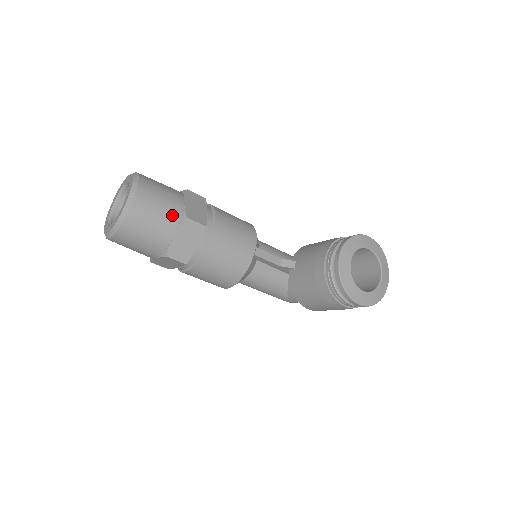
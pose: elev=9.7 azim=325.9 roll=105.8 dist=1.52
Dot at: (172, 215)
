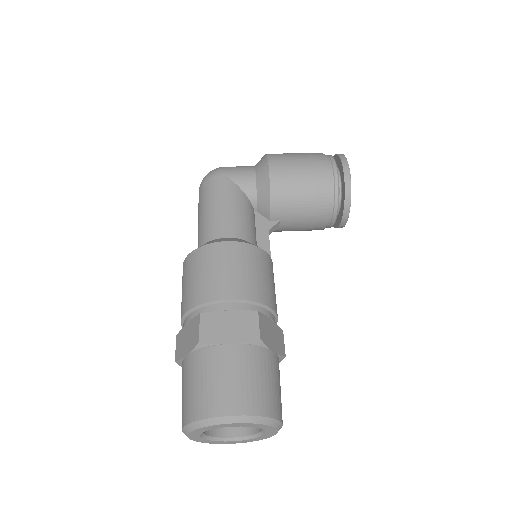
Dot at: occluded
